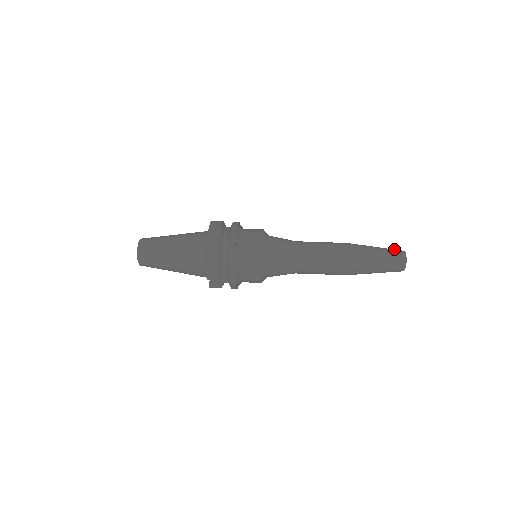
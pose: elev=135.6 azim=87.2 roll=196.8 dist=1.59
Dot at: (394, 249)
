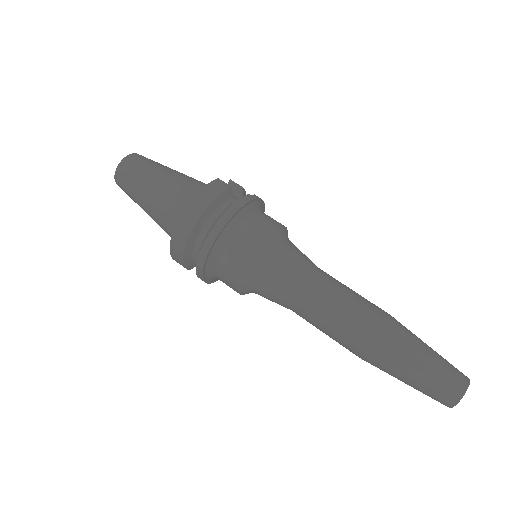
Dot at: (454, 374)
